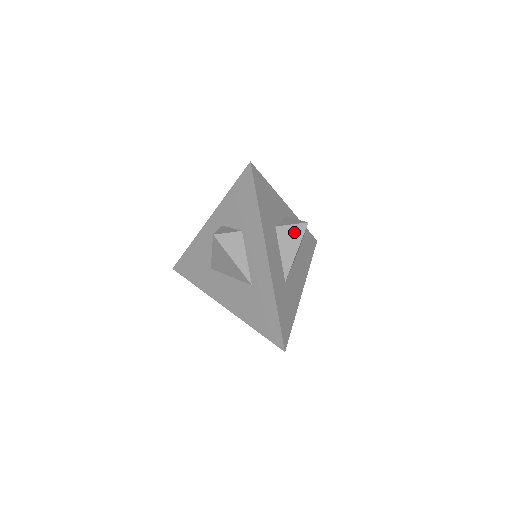
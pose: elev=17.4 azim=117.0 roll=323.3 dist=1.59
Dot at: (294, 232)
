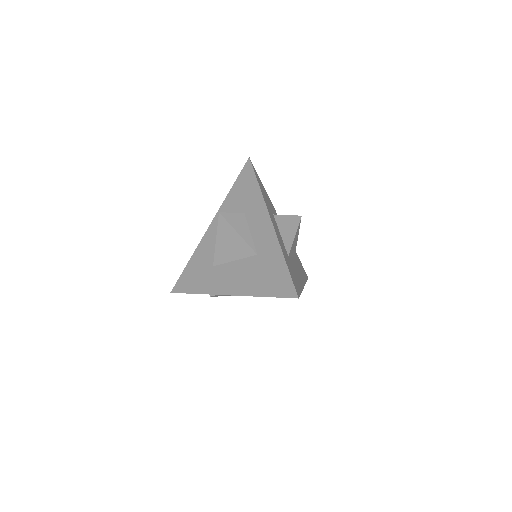
Dot at: (290, 221)
